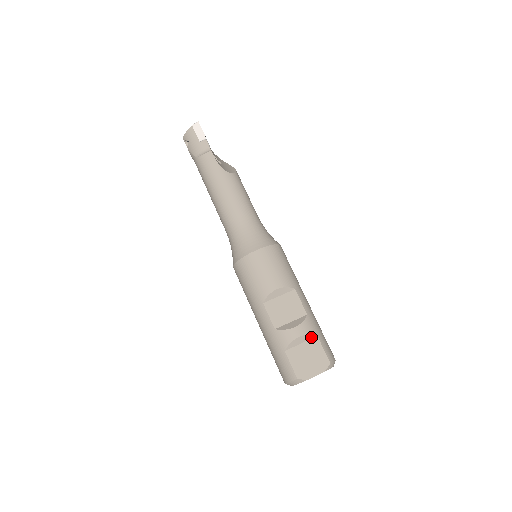
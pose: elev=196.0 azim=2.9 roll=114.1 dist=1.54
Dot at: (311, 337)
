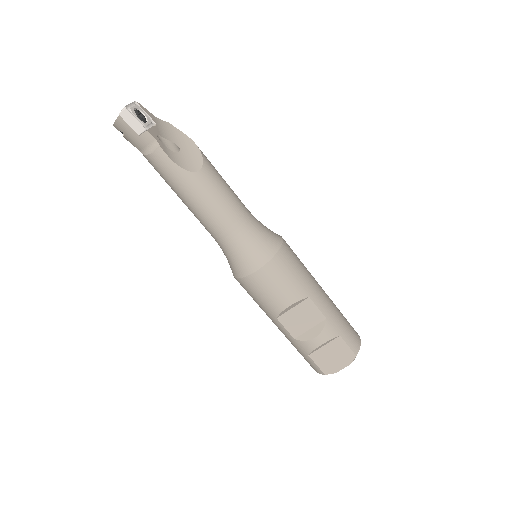
Dot at: (333, 339)
